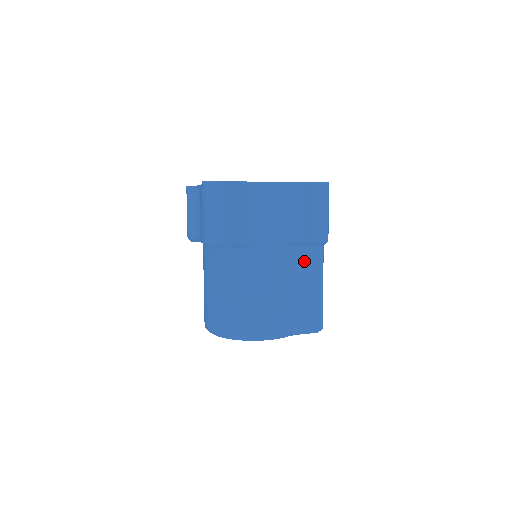
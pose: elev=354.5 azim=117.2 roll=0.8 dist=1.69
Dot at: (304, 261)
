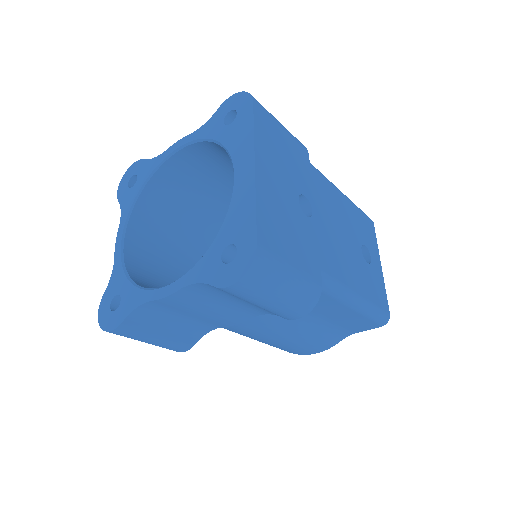
Dot at: occluded
